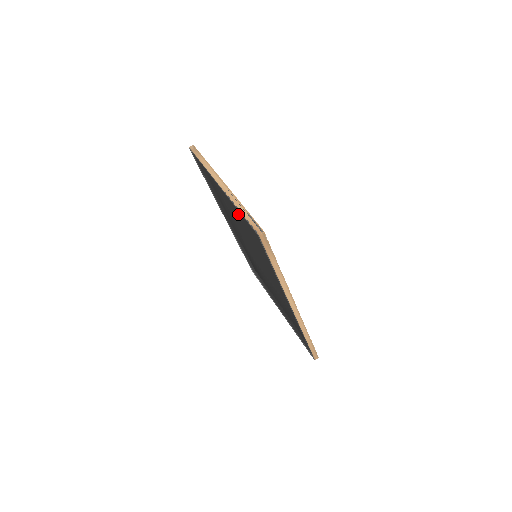
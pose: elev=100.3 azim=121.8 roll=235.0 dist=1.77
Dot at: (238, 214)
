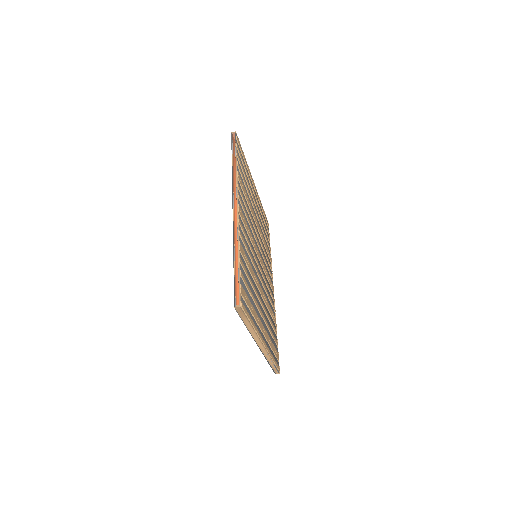
Dot at: occluded
